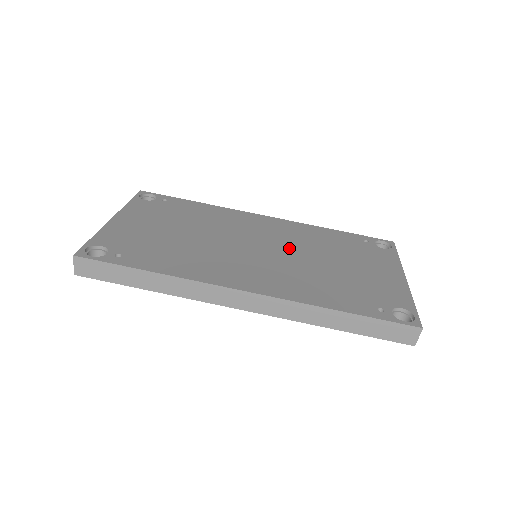
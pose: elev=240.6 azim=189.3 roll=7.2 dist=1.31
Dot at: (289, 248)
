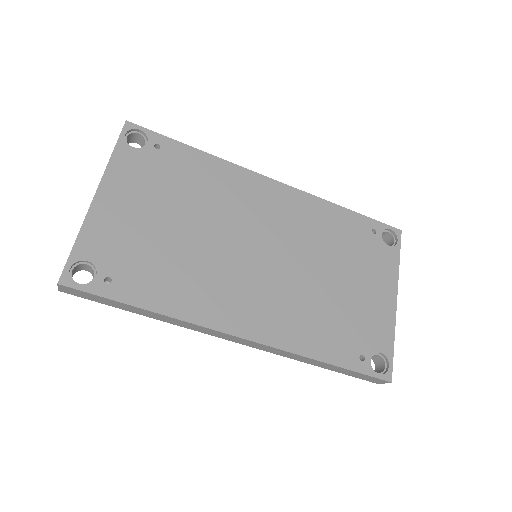
Dot at: (293, 252)
